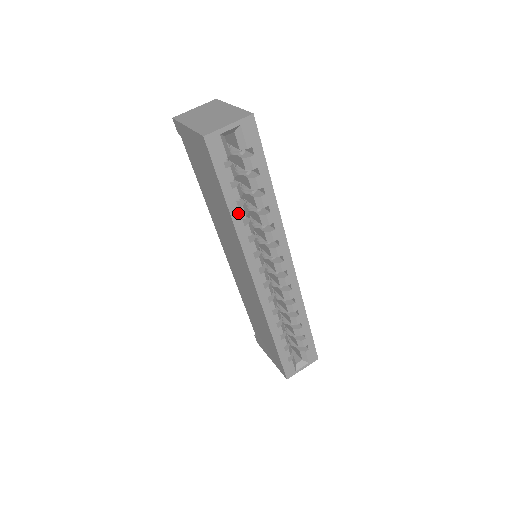
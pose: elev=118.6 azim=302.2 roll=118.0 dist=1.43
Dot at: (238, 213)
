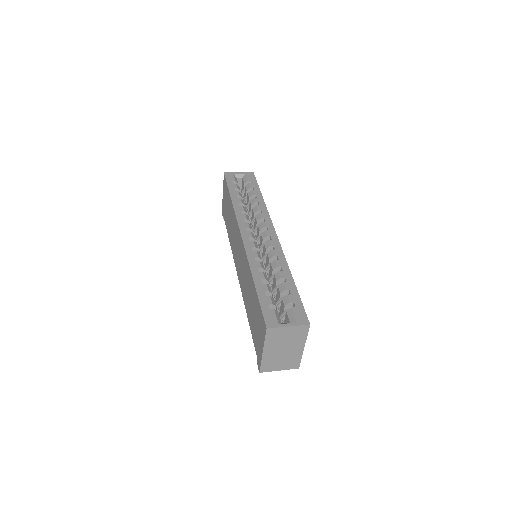
Dot at: (237, 200)
